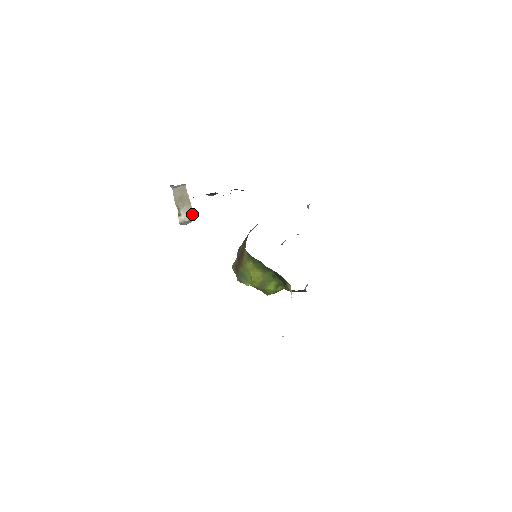
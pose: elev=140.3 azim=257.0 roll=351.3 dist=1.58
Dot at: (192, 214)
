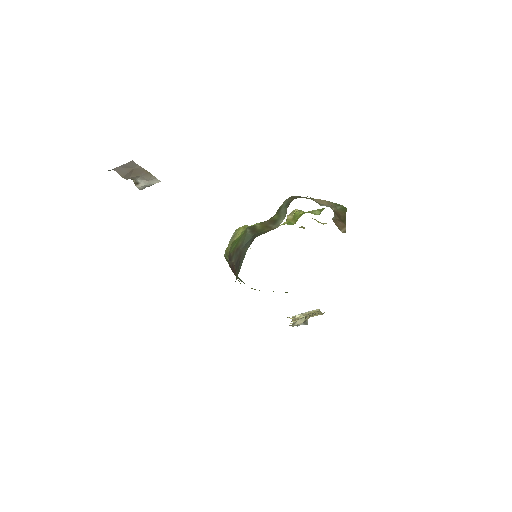
Dot at: (155, 178)
